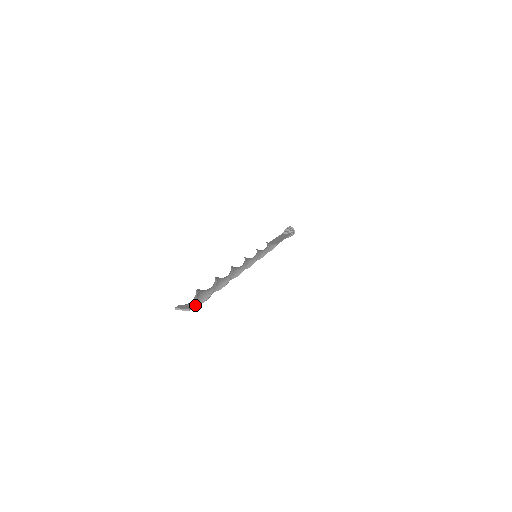
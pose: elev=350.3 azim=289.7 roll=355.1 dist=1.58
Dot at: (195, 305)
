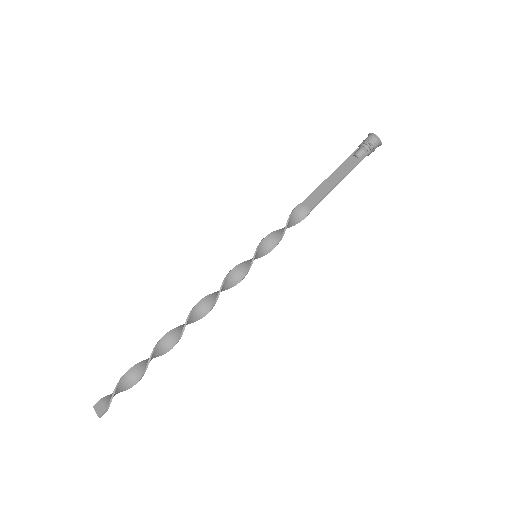
Dot at: occluded
